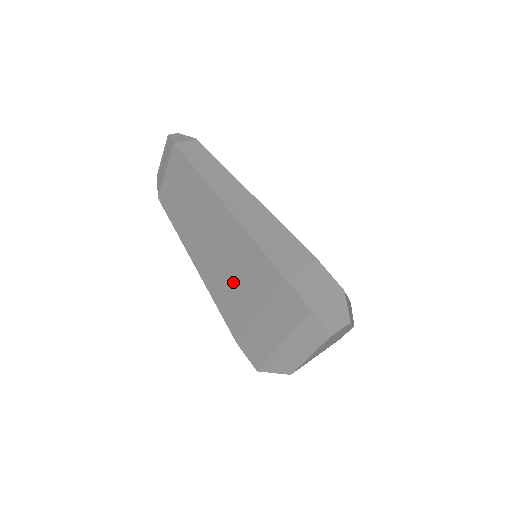
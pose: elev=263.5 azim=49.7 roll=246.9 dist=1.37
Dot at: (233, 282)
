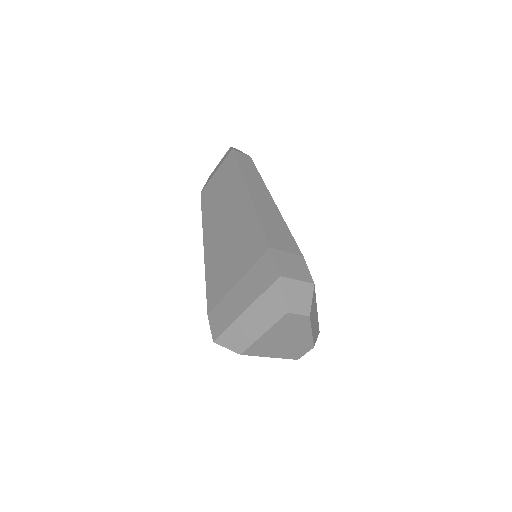
Dot at: (228, 257)
